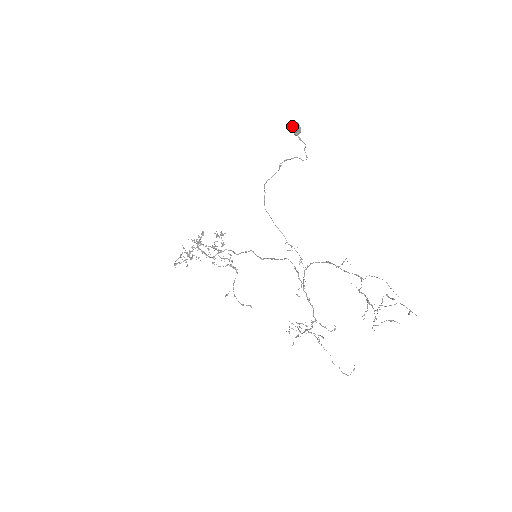
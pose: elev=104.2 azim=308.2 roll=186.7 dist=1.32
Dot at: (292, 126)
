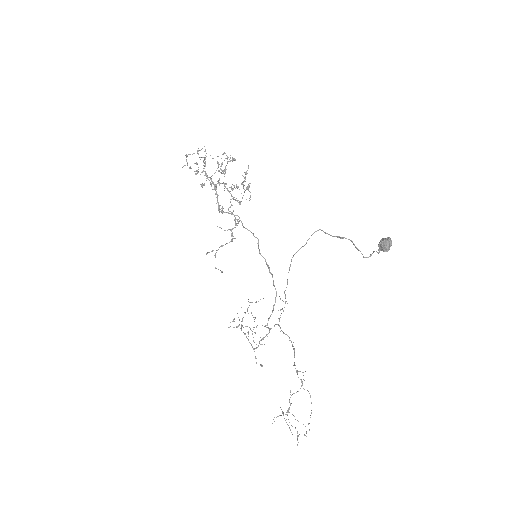
Dot at: (384, 240)
